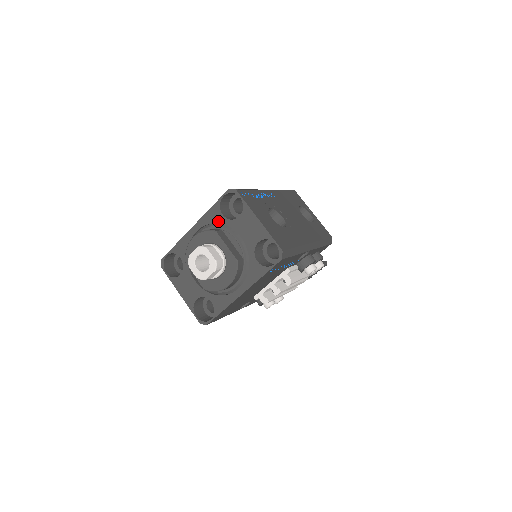
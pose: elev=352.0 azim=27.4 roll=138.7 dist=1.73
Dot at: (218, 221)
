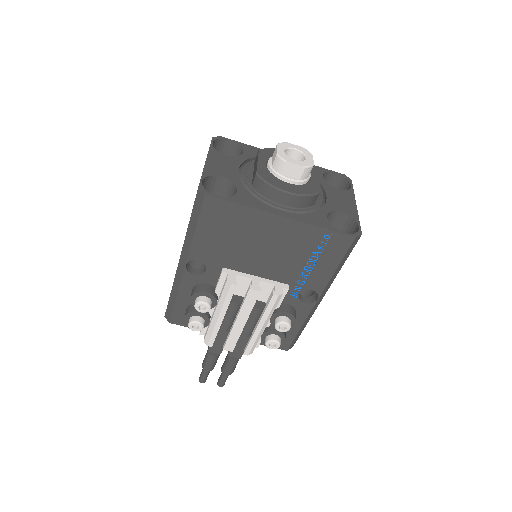
Dot at: occluded
